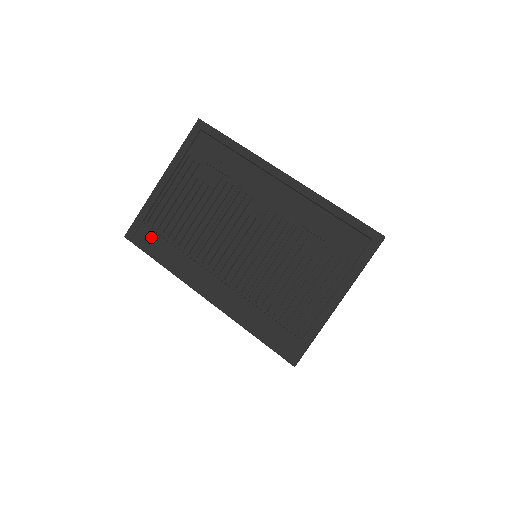
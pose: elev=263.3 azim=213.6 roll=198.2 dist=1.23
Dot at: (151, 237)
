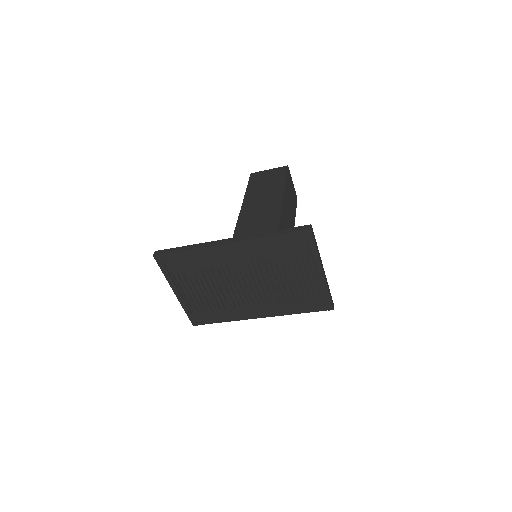
Dot at: (205, 317)
